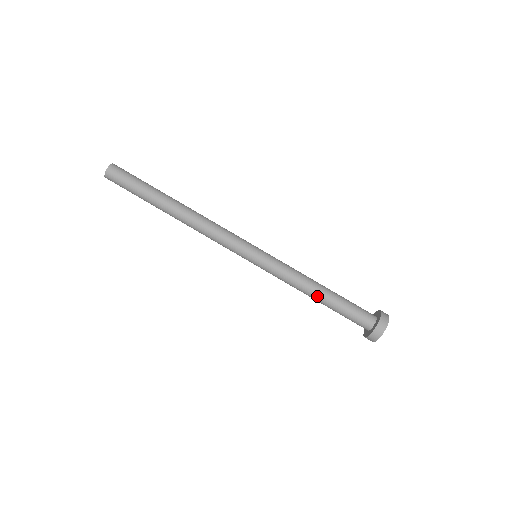
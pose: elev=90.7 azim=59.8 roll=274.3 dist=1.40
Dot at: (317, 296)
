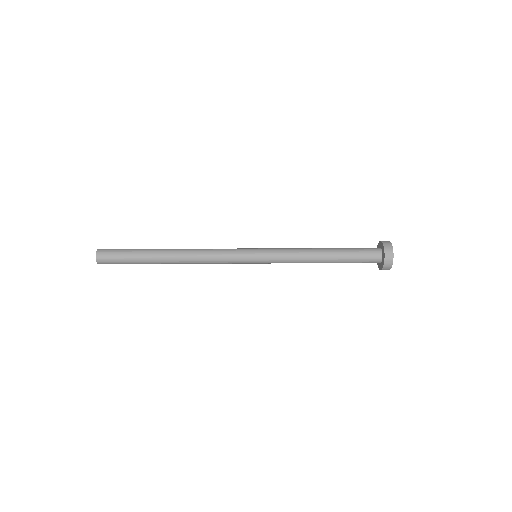
Dot at: (324, 257)
